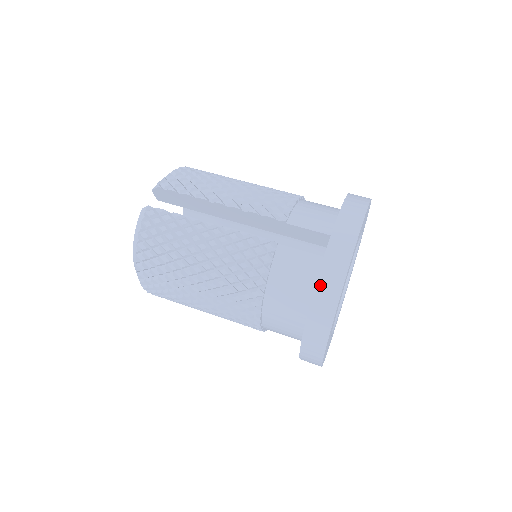
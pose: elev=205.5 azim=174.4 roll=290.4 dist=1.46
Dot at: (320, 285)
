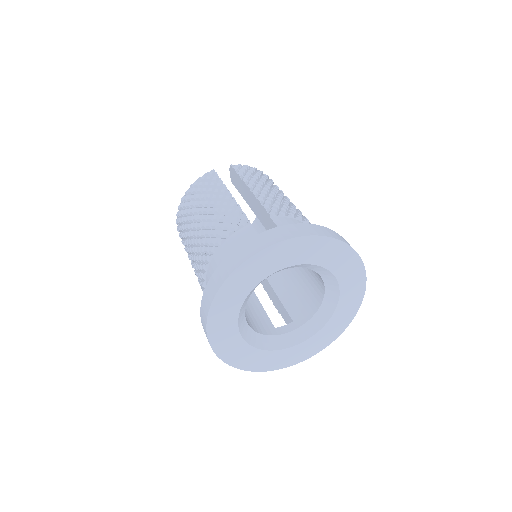
Dot at: (237, 251)
